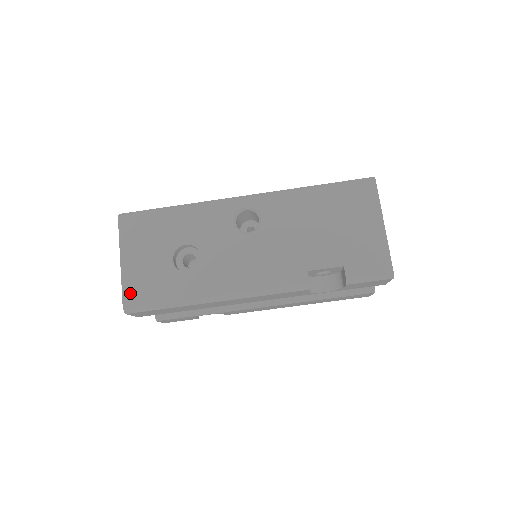
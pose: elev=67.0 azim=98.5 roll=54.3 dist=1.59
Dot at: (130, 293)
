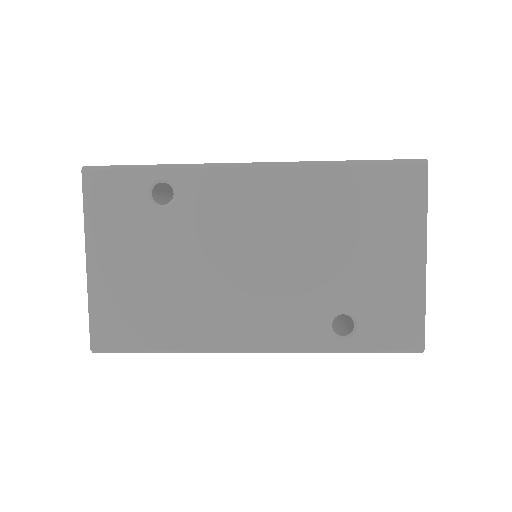
Dot at: occluded
